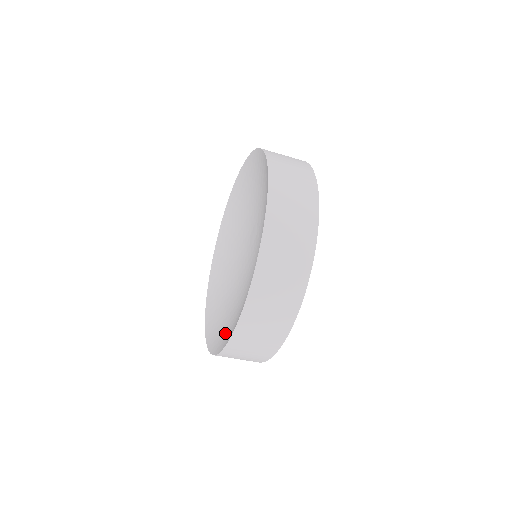
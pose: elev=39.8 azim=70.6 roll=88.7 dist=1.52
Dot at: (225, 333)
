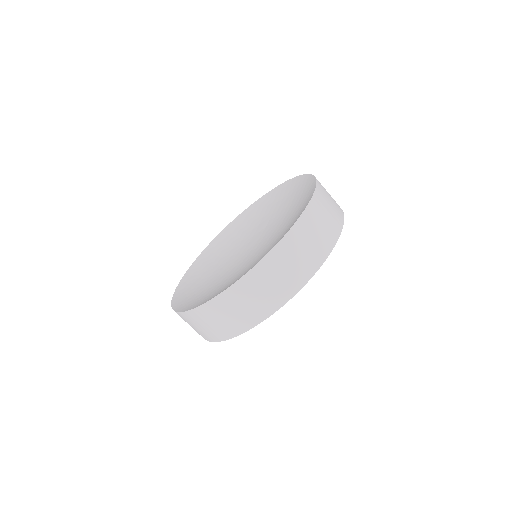
Dot at: (270, 249)
